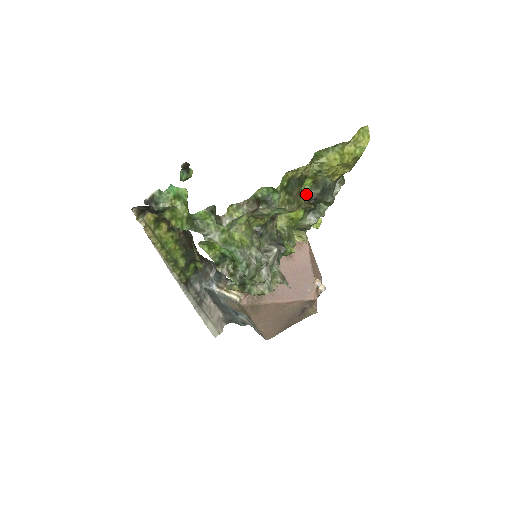
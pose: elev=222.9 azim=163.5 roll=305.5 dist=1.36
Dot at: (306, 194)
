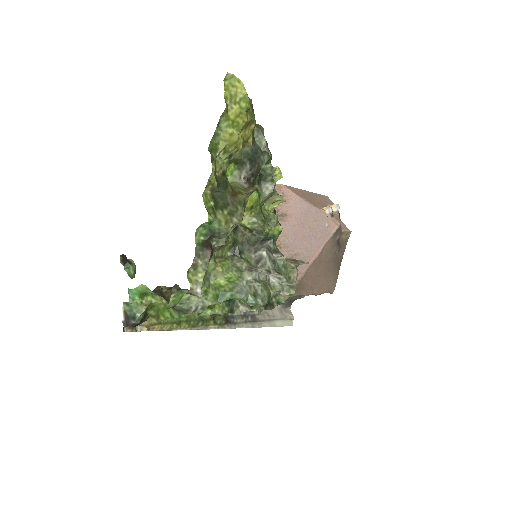
Dot at: (240, 180)
